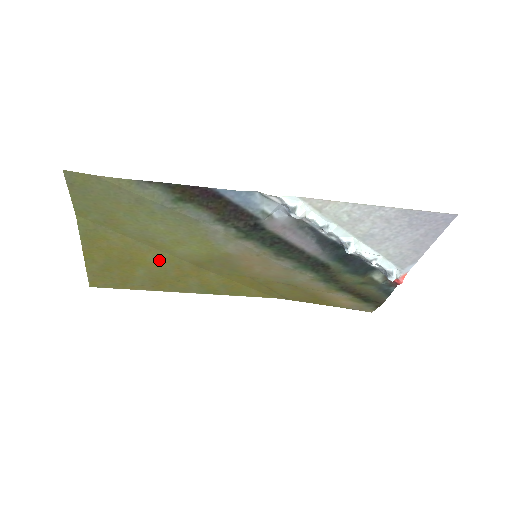
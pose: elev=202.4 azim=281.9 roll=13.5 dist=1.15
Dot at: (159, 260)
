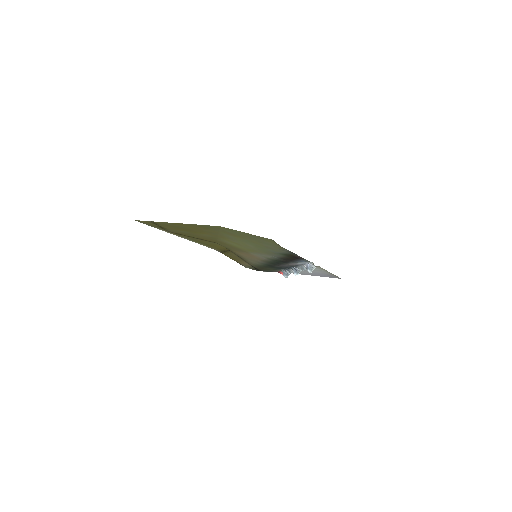
Dot at: (206, 235)
